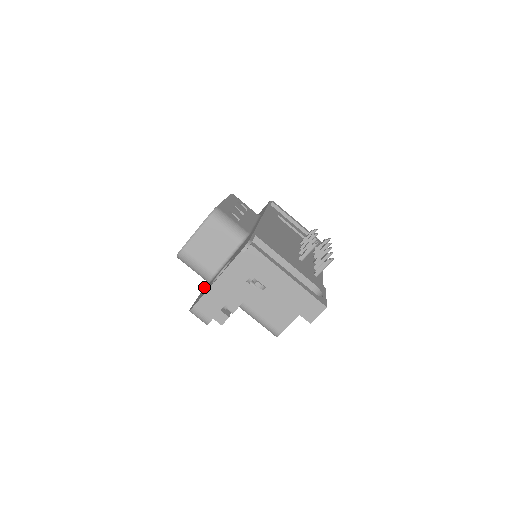
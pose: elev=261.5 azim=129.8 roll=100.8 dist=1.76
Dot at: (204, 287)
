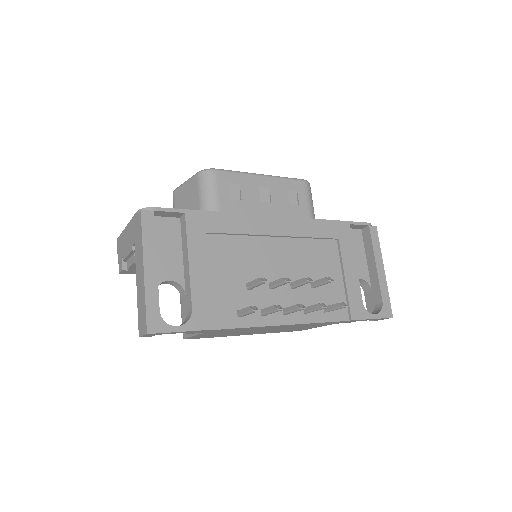
Dot at: occluded
